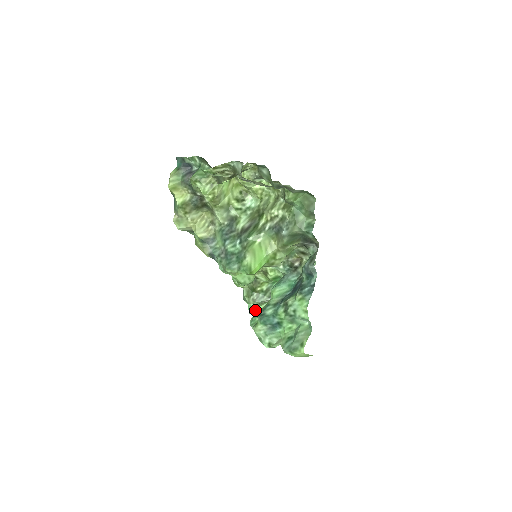
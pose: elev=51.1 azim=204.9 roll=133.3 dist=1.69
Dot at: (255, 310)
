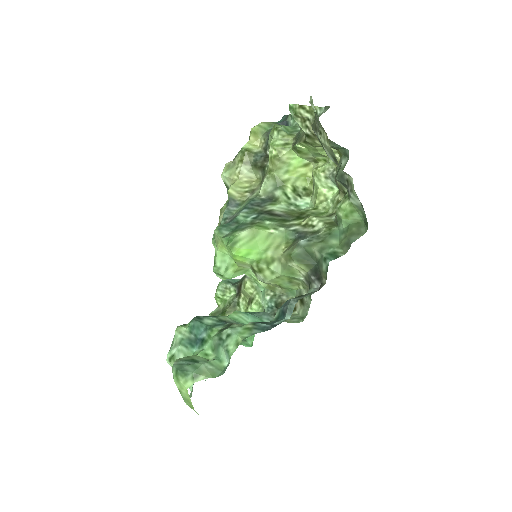
Dot at: occluded
